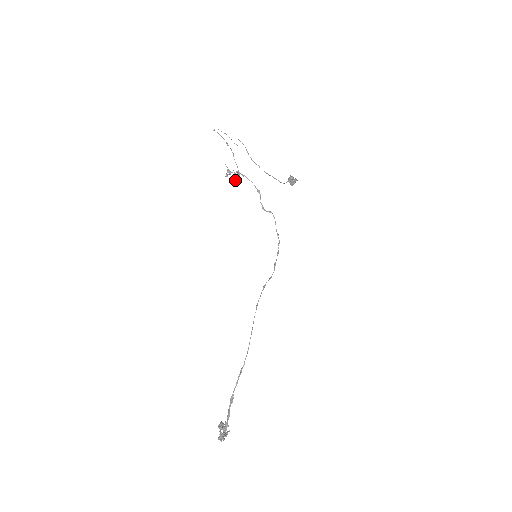
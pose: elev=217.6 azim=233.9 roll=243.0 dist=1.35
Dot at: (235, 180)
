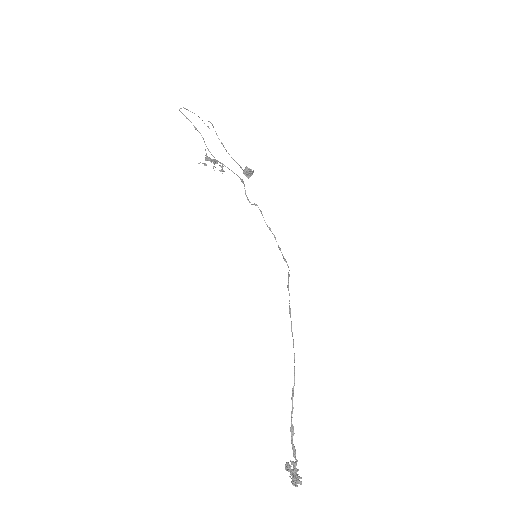
Dot at: occluded
